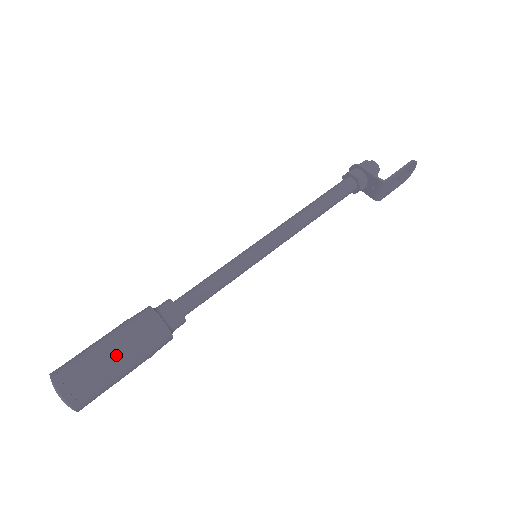
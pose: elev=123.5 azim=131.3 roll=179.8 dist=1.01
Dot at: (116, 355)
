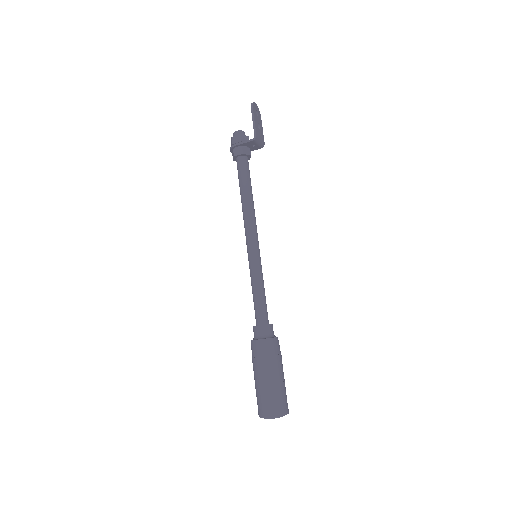
Dot at: (271, 376)
